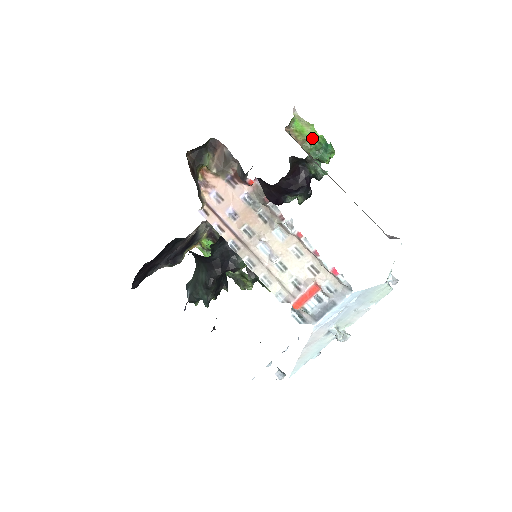
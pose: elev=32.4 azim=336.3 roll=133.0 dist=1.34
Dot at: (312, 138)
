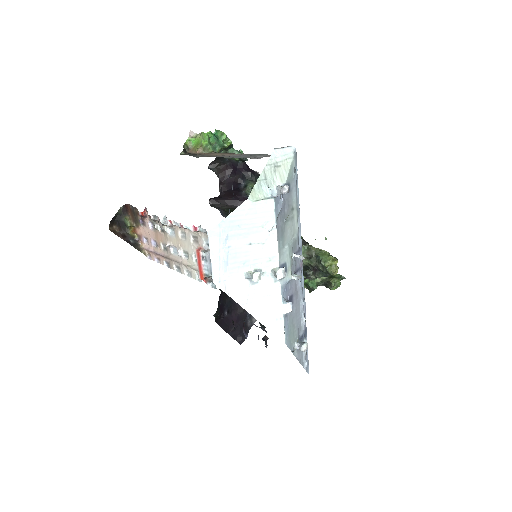
Dot at: (204, 140)
